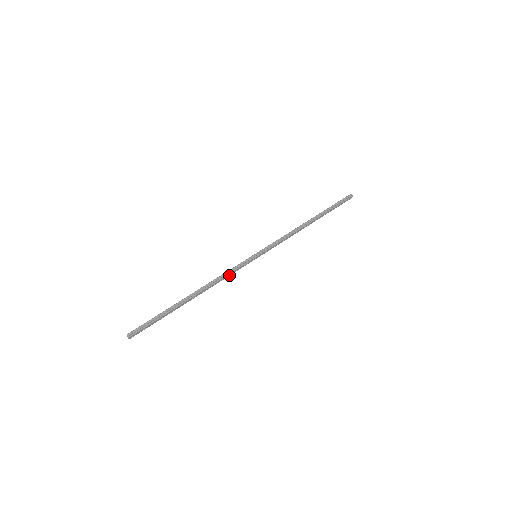
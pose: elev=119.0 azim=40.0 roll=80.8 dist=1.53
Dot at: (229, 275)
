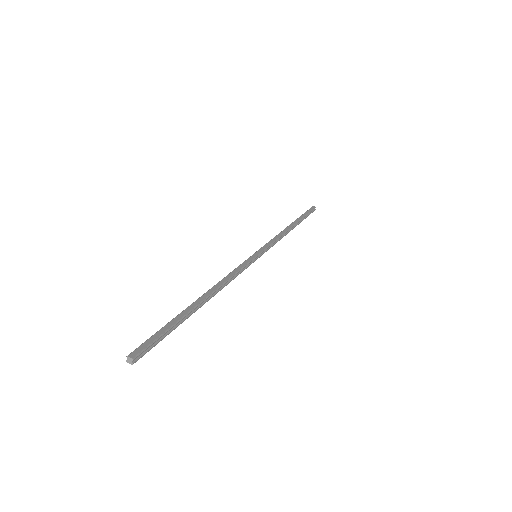
Dot at: occluded
